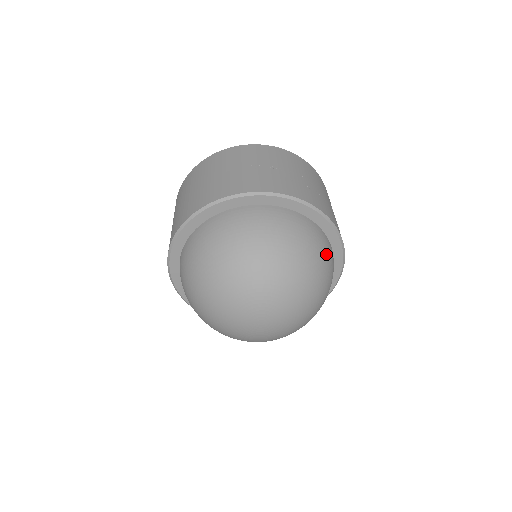
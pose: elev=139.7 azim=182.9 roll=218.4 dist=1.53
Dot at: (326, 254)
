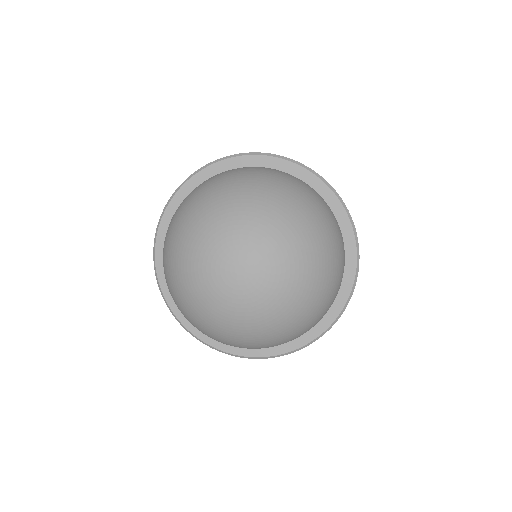
Dot at: (339, 276)
